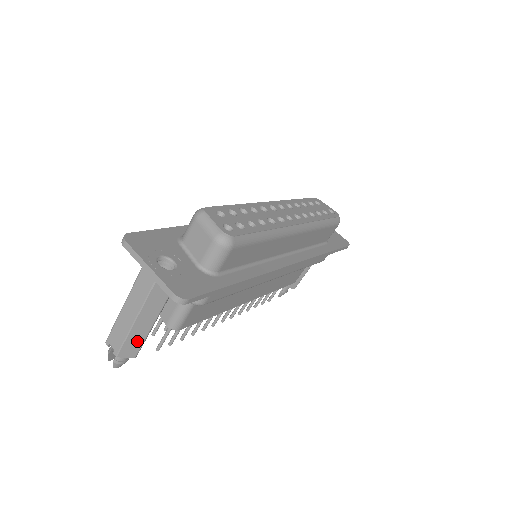
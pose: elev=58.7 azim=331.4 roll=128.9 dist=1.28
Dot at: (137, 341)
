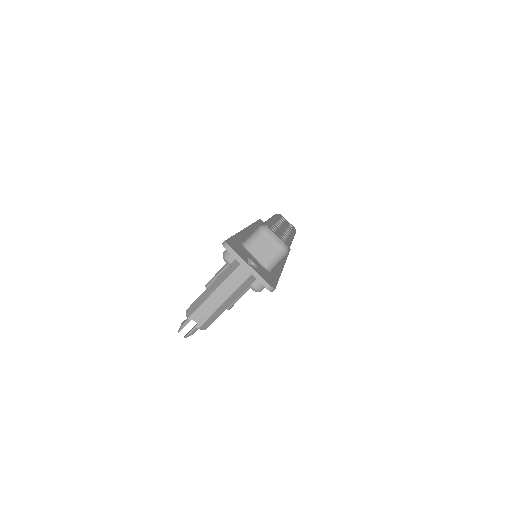
Dot at: (215, 317)
